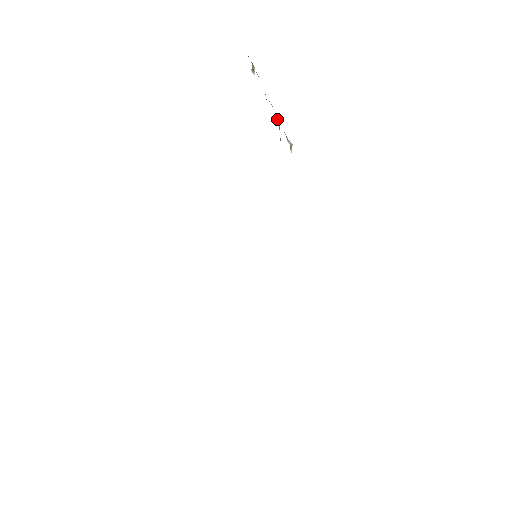
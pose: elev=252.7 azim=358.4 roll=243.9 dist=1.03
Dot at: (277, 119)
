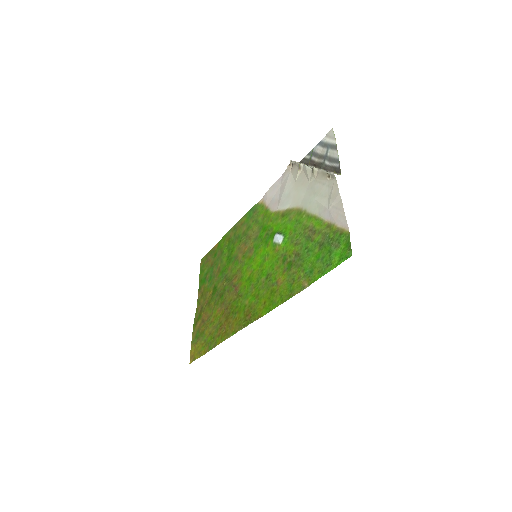
Dot at: (302, 164)
